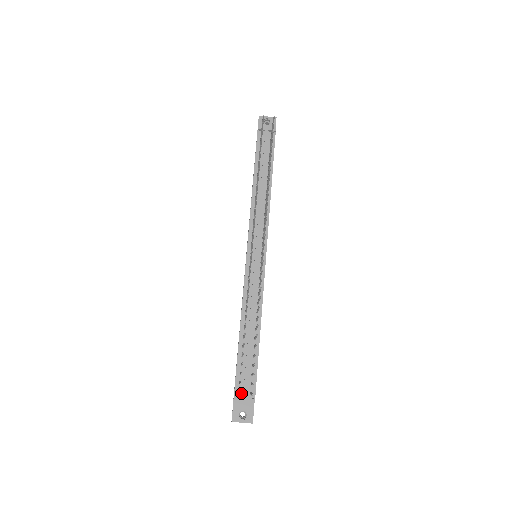
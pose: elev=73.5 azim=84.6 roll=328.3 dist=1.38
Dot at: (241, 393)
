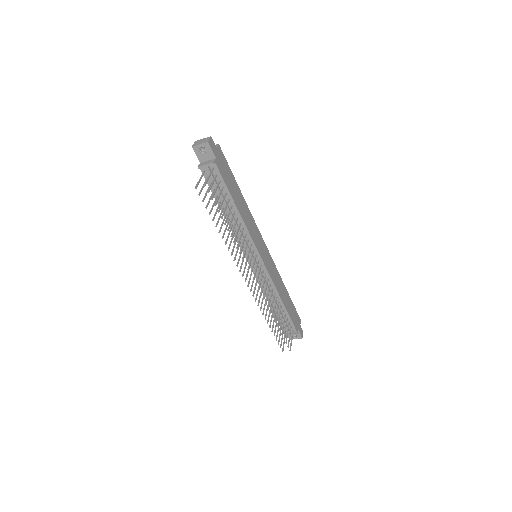
Dot at: occluded
